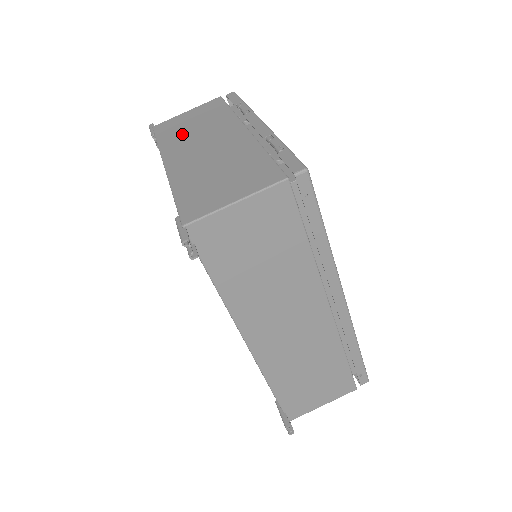
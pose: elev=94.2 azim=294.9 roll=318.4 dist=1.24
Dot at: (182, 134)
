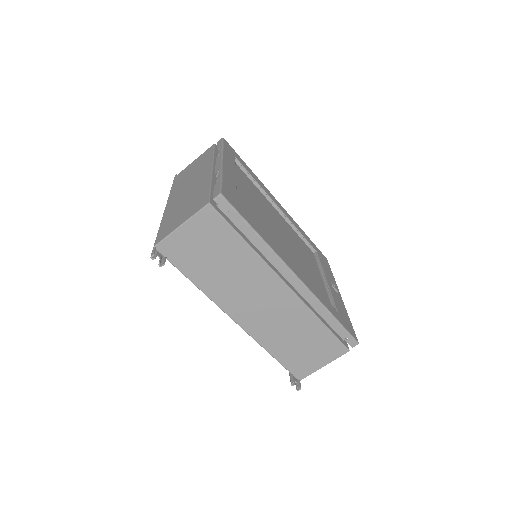
Dot at: (183, 180)
